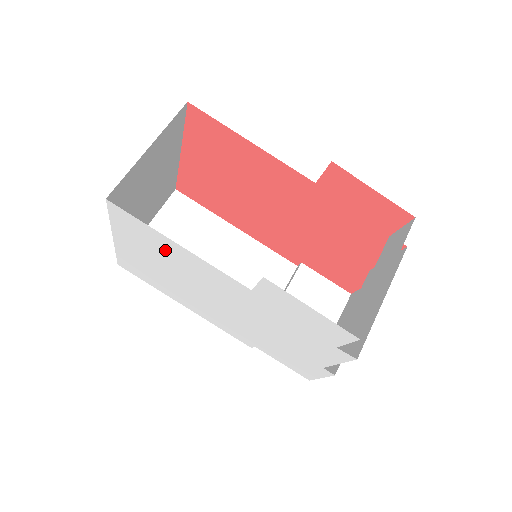
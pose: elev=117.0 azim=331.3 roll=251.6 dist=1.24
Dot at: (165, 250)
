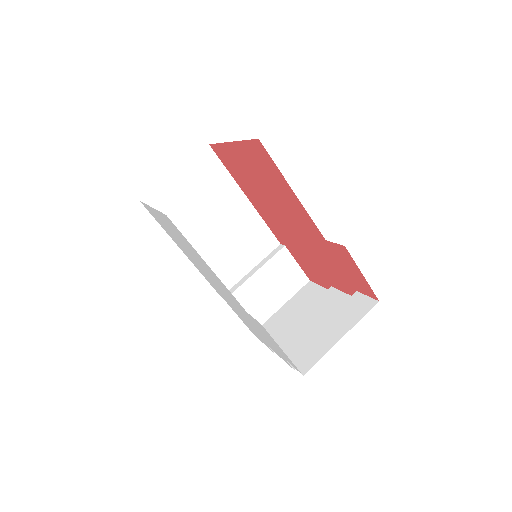
Dot at: (194, 252)
